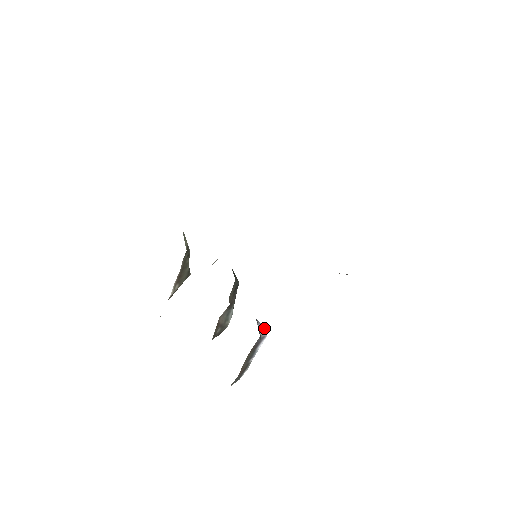
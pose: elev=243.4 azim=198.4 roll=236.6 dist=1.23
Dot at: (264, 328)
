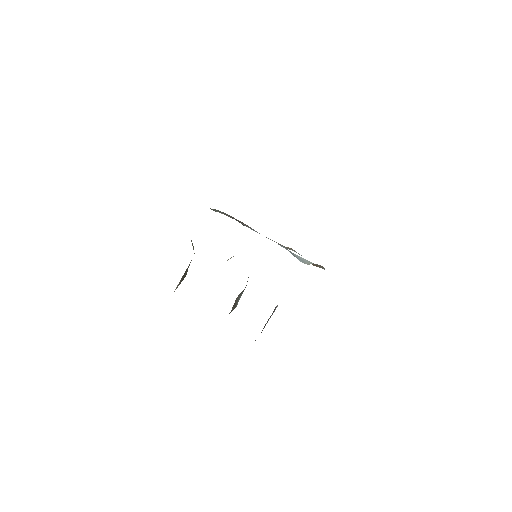
Dot at: occluded
